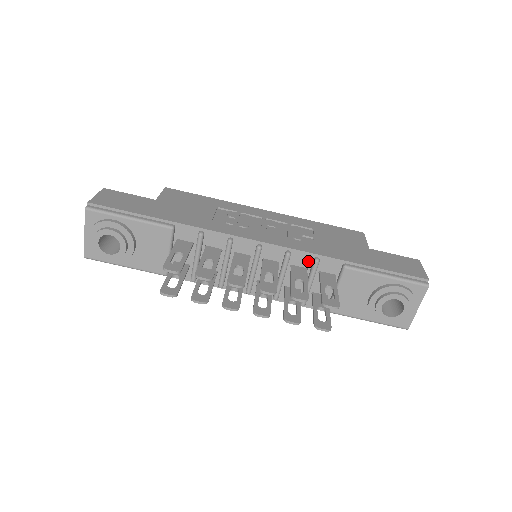
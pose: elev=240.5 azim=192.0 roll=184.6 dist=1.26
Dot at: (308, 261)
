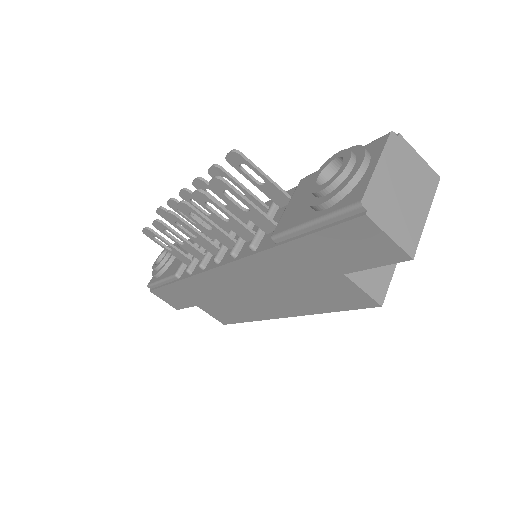
Dot at: occluded
